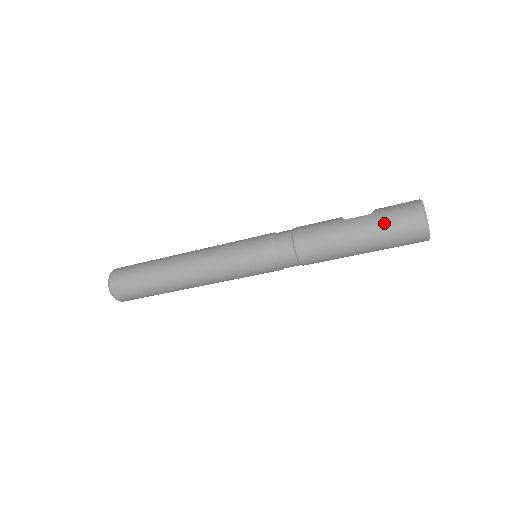
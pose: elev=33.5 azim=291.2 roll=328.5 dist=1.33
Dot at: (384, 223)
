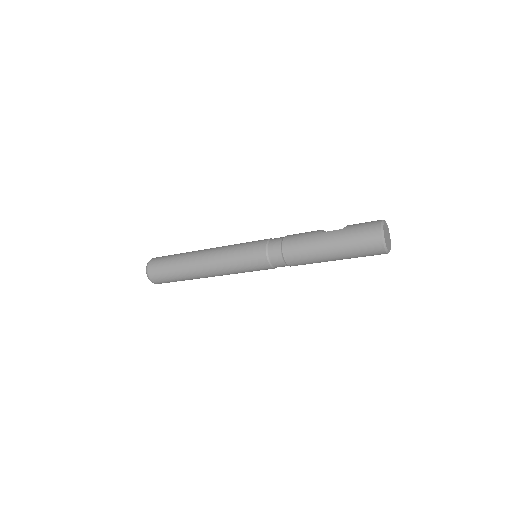
Dot at: (350, 237)
